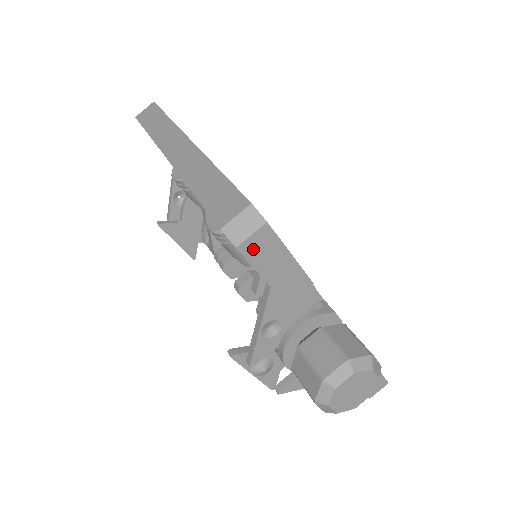
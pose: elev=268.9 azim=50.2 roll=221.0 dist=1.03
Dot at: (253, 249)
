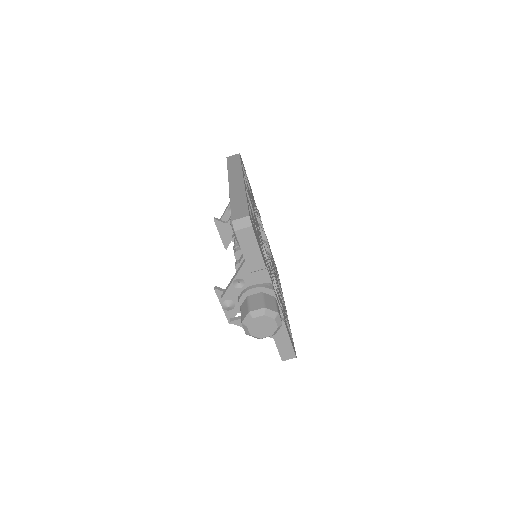
Dot at: (242, 235)
